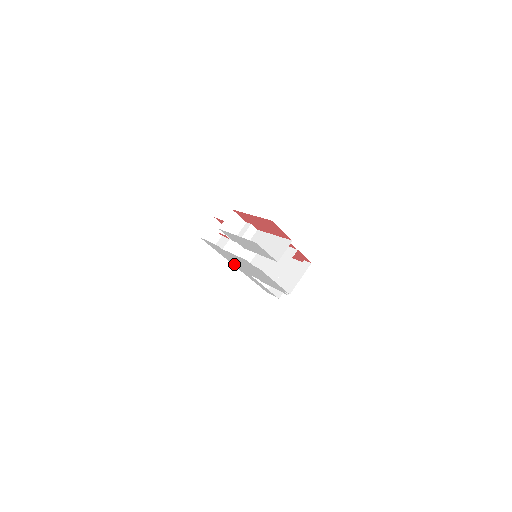
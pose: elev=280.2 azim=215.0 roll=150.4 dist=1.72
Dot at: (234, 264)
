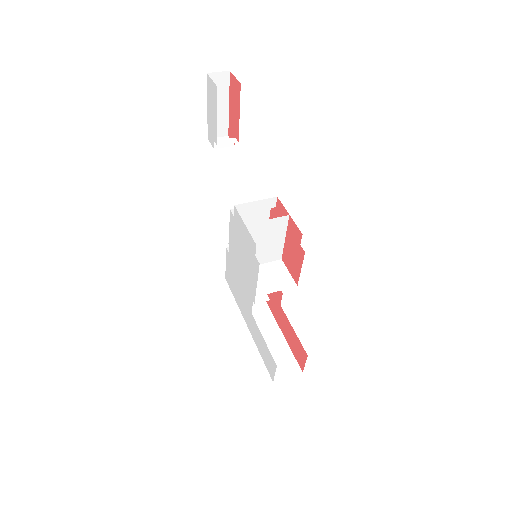
Dot at: (244, 312)
